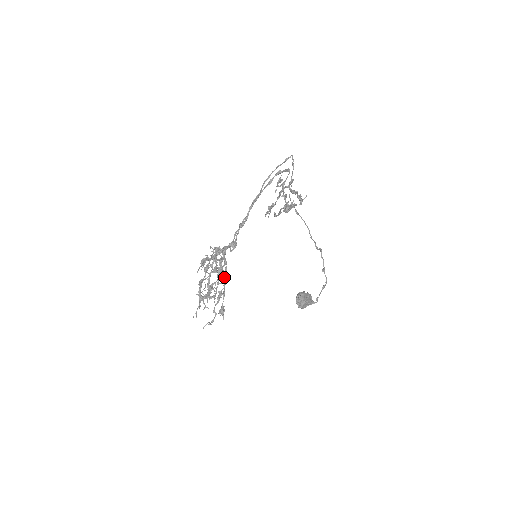
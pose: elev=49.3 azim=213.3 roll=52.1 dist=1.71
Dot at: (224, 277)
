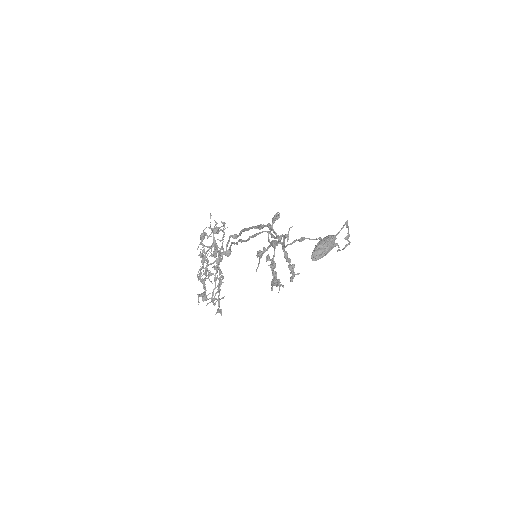
Dot at: (218, 288)
